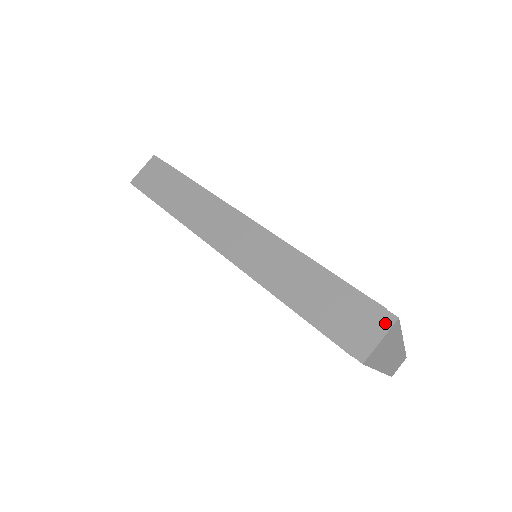
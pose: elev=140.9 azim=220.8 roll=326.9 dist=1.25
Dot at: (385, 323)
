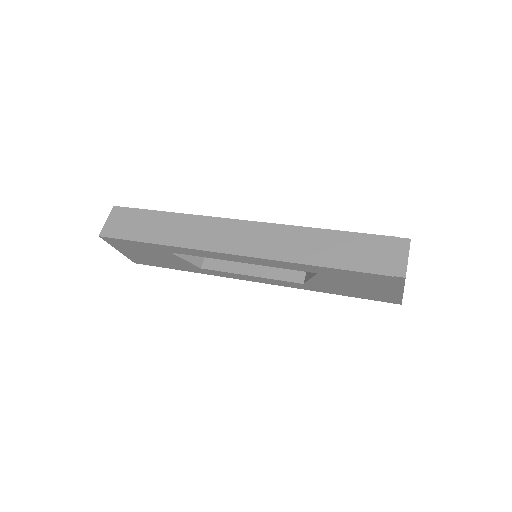
Dot at: (404, 246)
